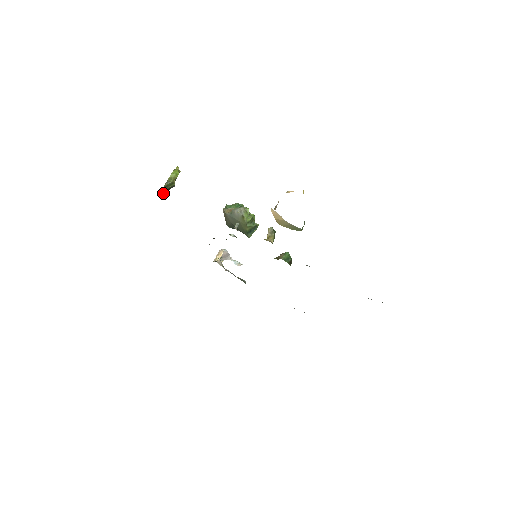
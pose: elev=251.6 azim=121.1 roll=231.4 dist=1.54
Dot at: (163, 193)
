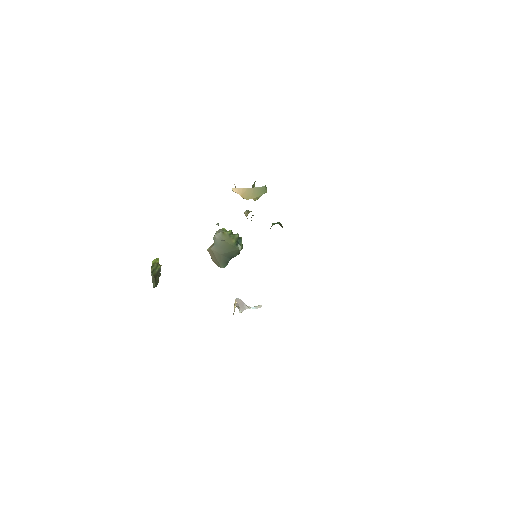
Dot at: (154, 280)
